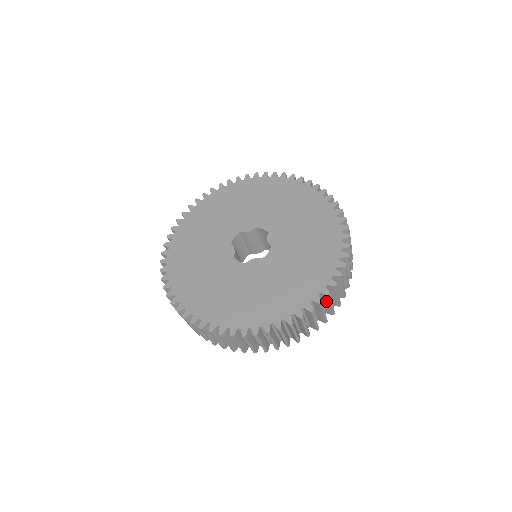
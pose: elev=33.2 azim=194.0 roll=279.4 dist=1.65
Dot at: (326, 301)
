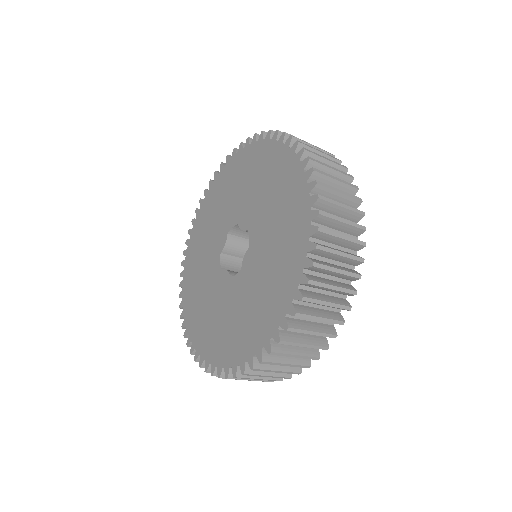
Dot at: (330, 208)
